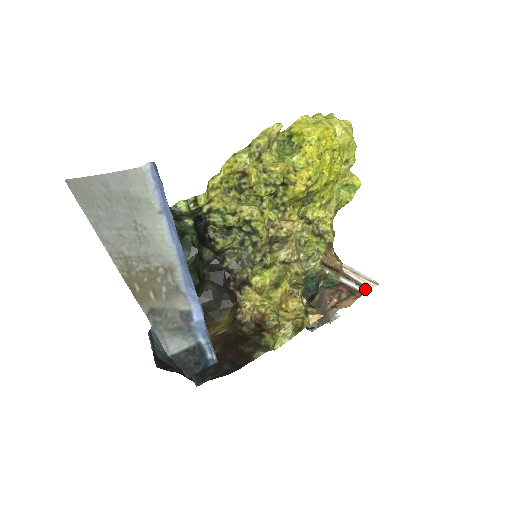
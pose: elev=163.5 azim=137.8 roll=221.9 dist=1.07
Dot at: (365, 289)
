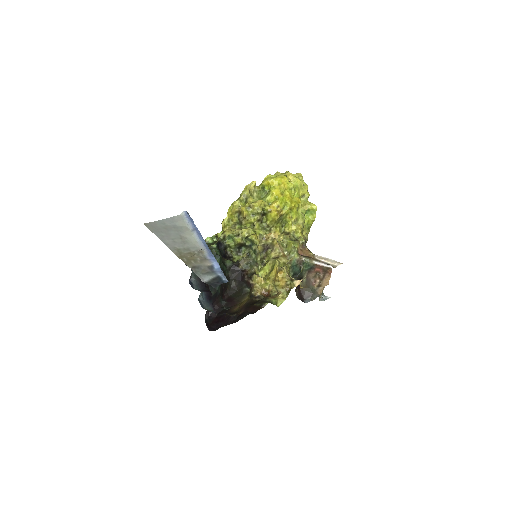
Dot at: (333, 267)
